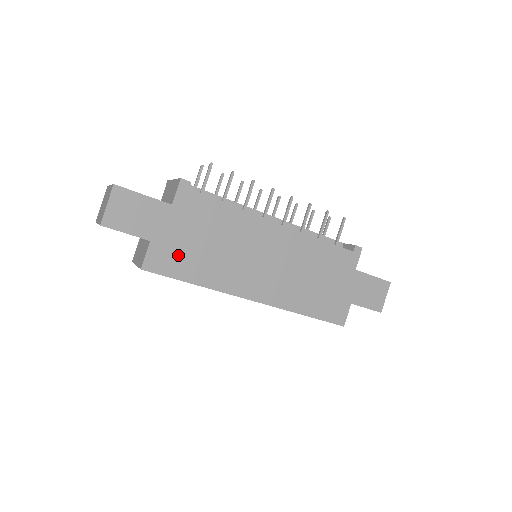
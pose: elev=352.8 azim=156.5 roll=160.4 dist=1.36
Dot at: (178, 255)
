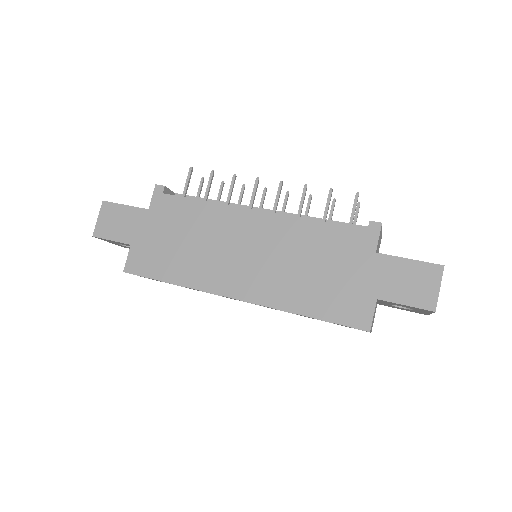
Dot at: (155, 255)
